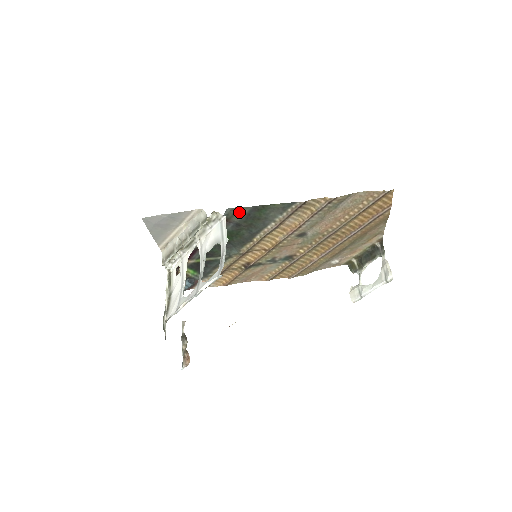
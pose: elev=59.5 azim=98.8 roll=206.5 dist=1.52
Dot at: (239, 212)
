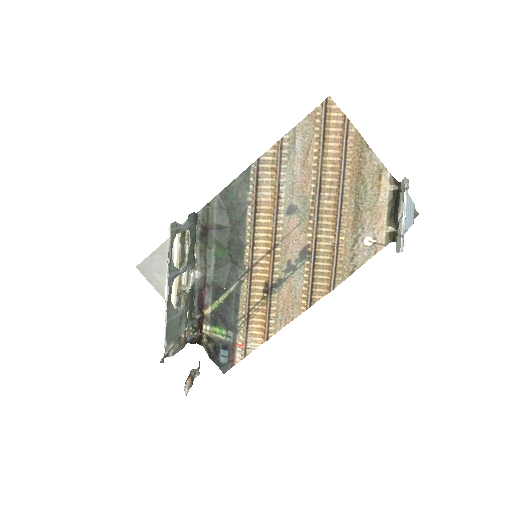
Dot at: (211, 210)
